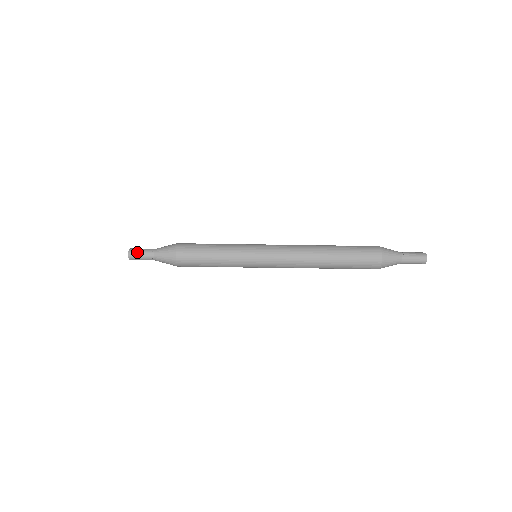
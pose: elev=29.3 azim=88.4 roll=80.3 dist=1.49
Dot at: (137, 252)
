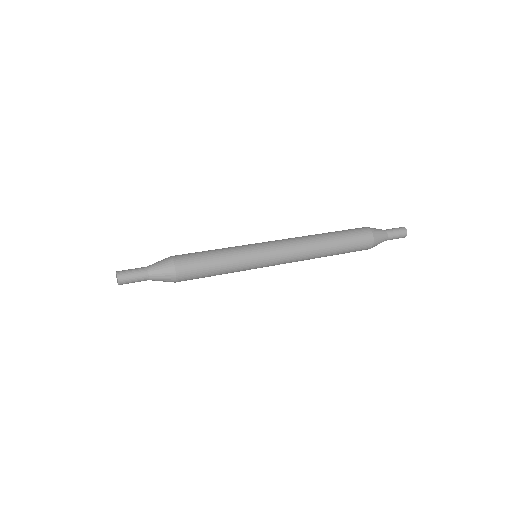
Dot at: (128, 281)
